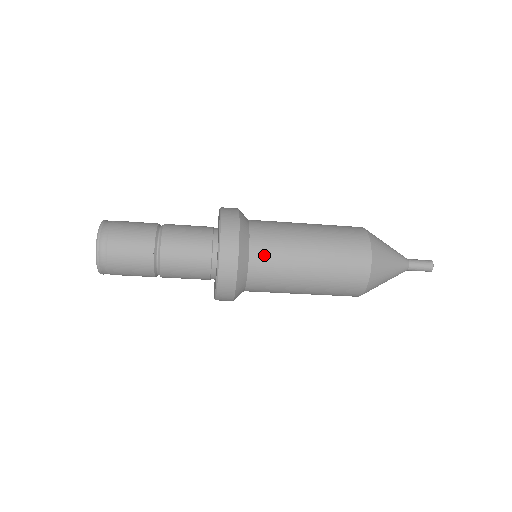
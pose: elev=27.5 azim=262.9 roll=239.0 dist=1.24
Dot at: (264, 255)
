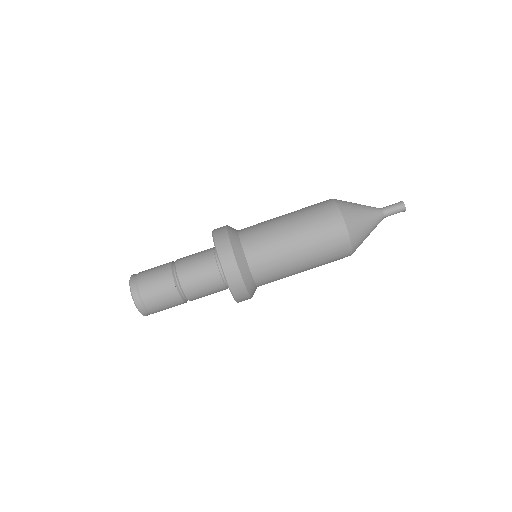
Dot at: (249, 227)
